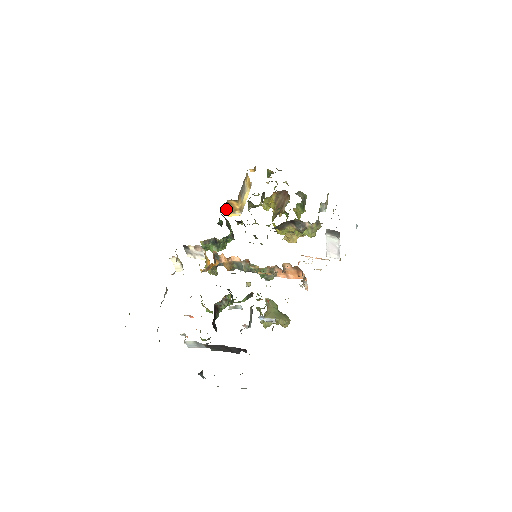
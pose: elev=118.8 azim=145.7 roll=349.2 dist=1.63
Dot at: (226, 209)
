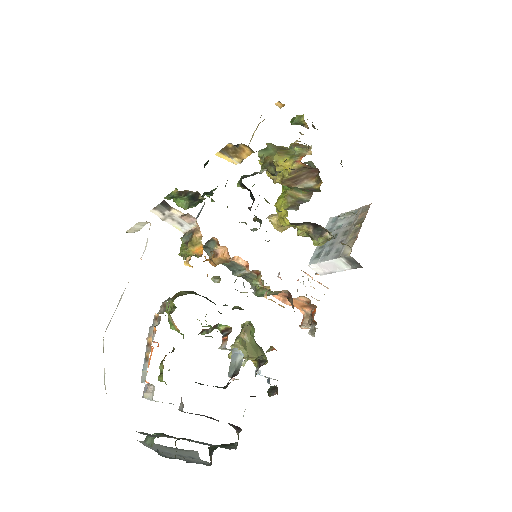
Dot at: (224, 147)
